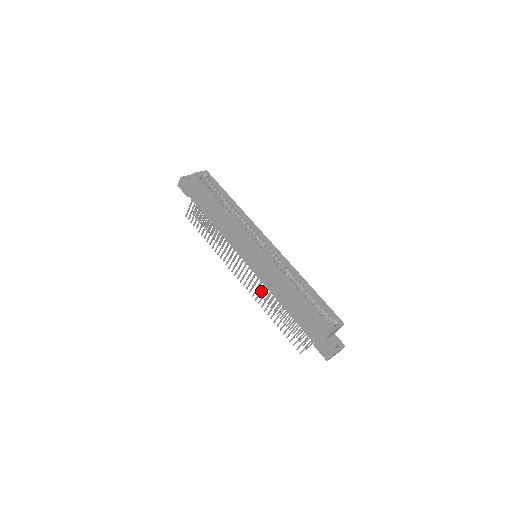
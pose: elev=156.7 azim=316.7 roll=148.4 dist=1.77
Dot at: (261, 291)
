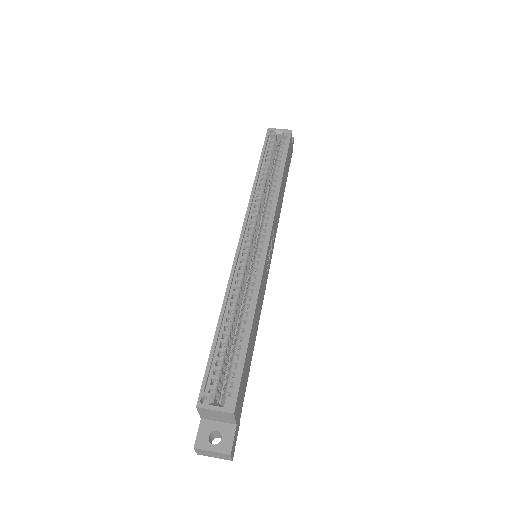
Dot at: occluded
